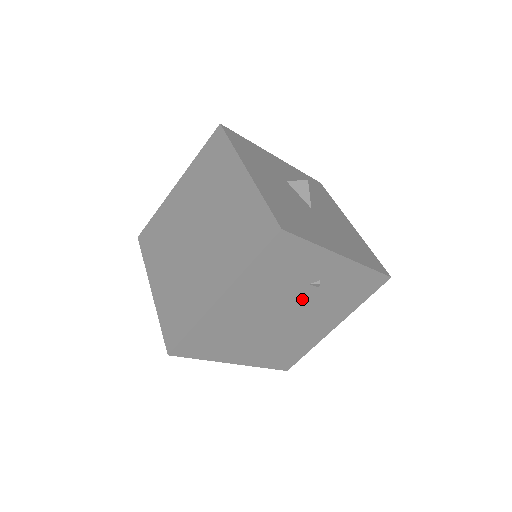
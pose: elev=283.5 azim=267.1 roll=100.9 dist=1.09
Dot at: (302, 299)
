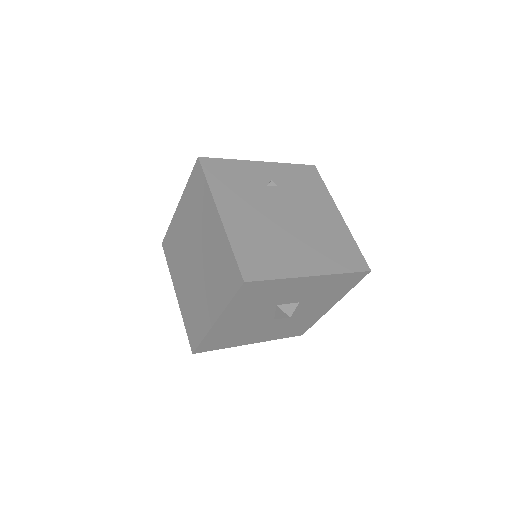
Dot at: occluded
